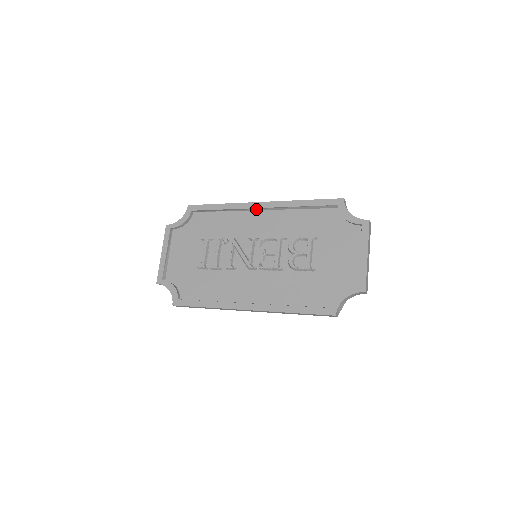
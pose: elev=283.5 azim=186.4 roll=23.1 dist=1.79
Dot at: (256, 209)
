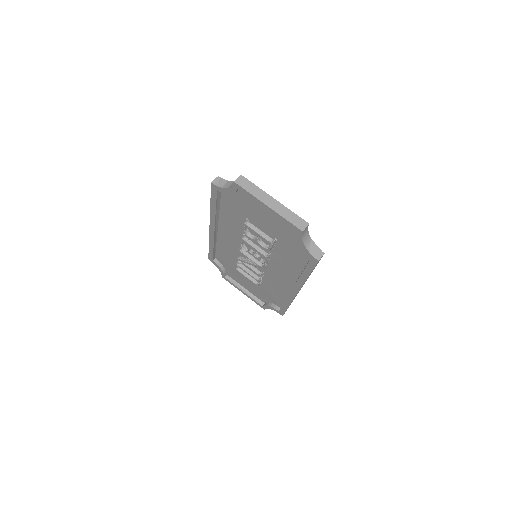
Dot at: (216, 231)
